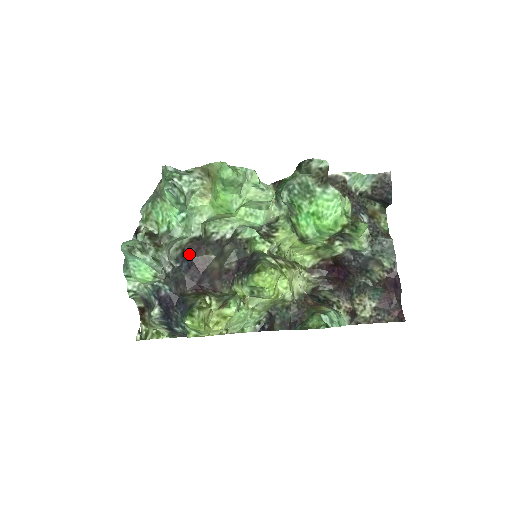
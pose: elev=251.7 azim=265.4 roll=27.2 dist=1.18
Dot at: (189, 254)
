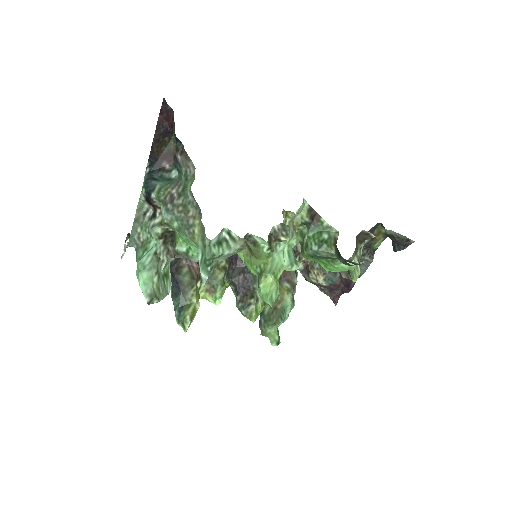
Dot at: occluded
